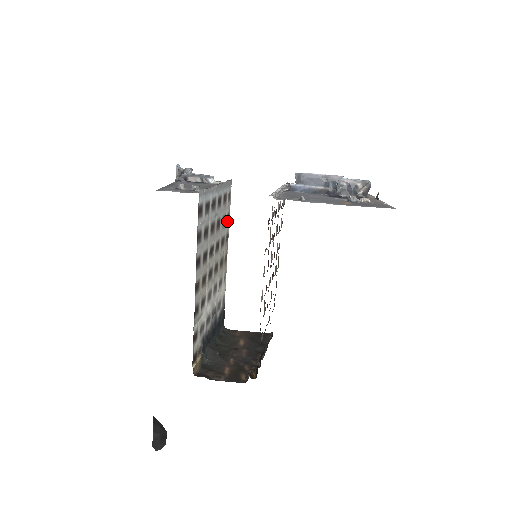
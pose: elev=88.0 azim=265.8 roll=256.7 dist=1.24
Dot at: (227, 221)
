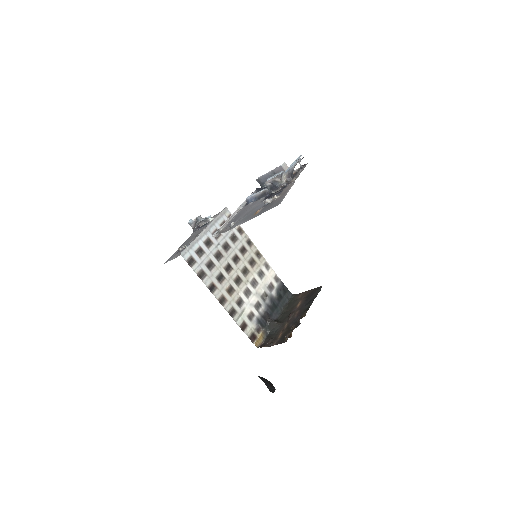
Dot at: (241, 233)
